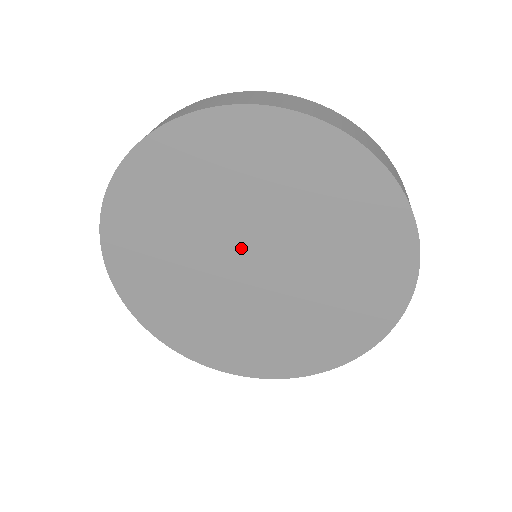
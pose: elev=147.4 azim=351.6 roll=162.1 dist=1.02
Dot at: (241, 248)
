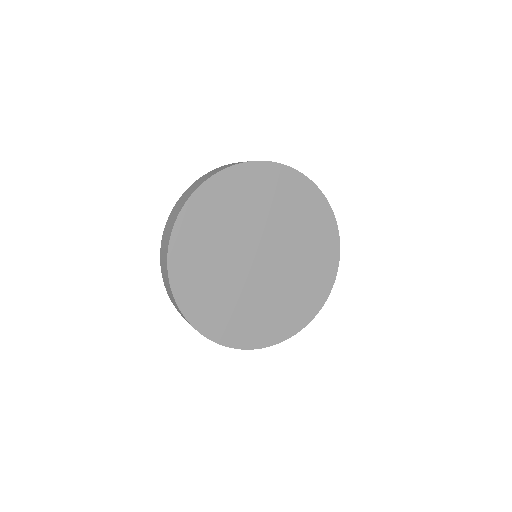
Dot at: (252, 248)
